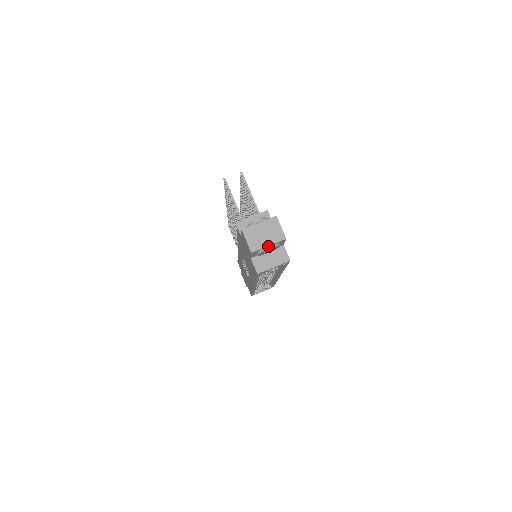
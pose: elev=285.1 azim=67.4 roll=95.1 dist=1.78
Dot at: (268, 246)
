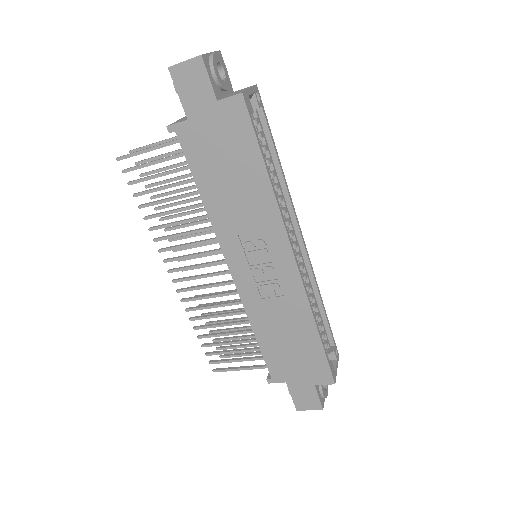
Dot at: (211, 53)
